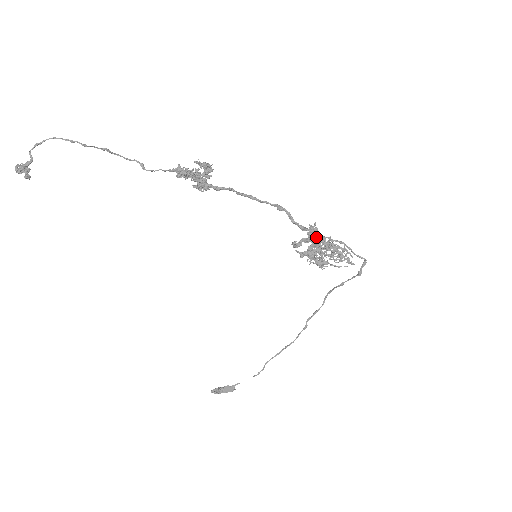
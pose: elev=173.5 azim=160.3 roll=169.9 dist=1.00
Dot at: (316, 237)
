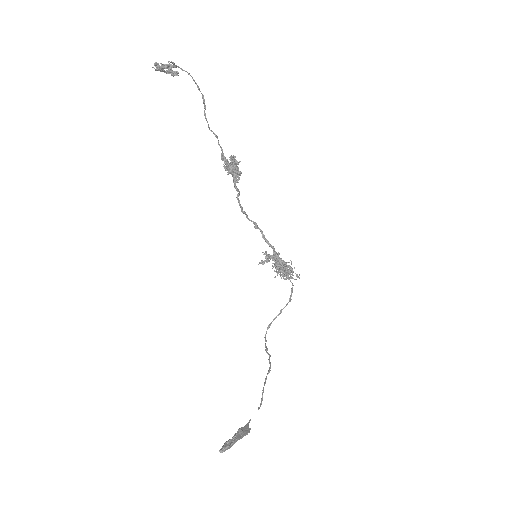
Dot at: (277, 255)
